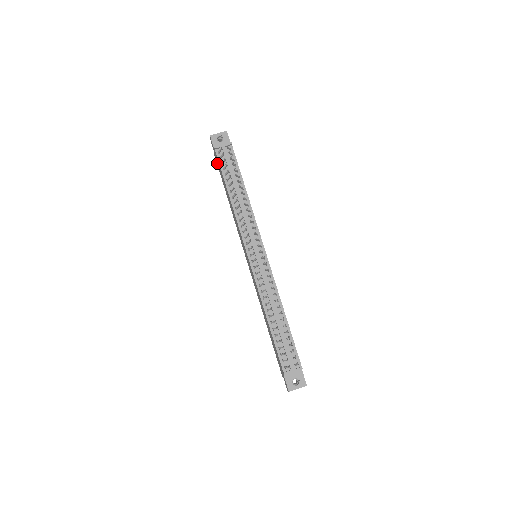
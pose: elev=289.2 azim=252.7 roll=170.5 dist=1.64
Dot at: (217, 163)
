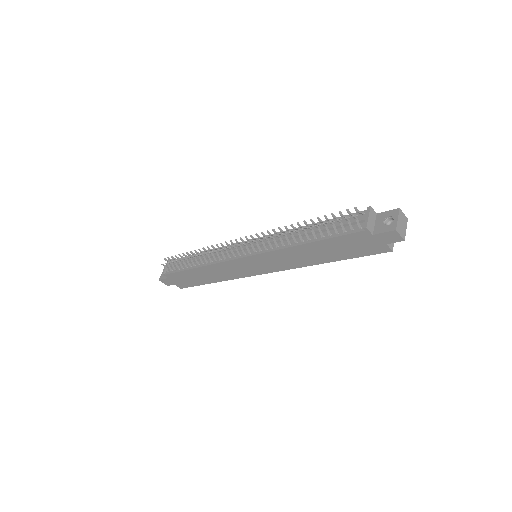
Dot at: (183, 284)
